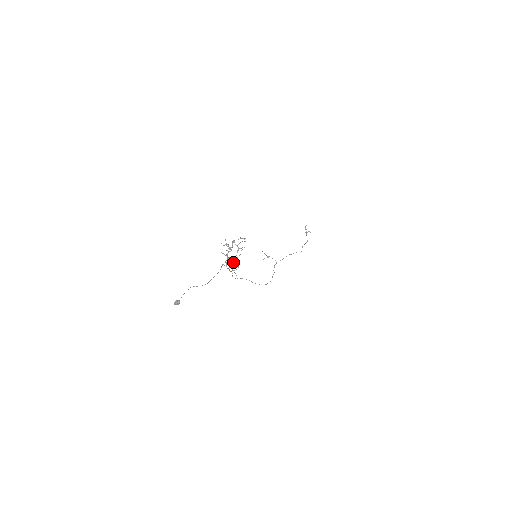
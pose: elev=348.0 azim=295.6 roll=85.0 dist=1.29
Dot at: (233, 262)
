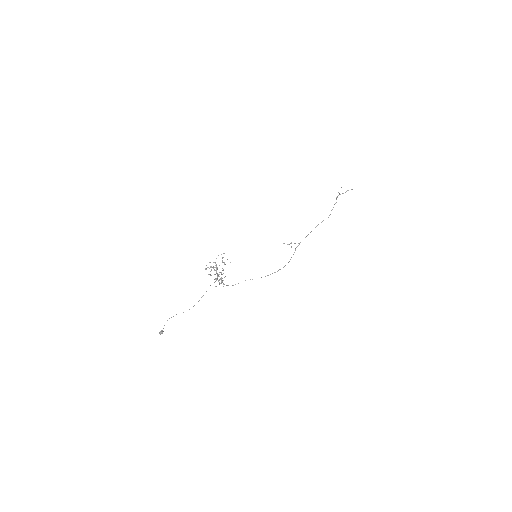
Dot at: occluded
